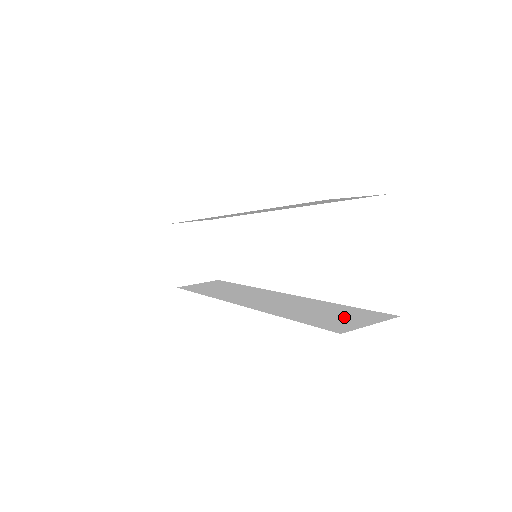
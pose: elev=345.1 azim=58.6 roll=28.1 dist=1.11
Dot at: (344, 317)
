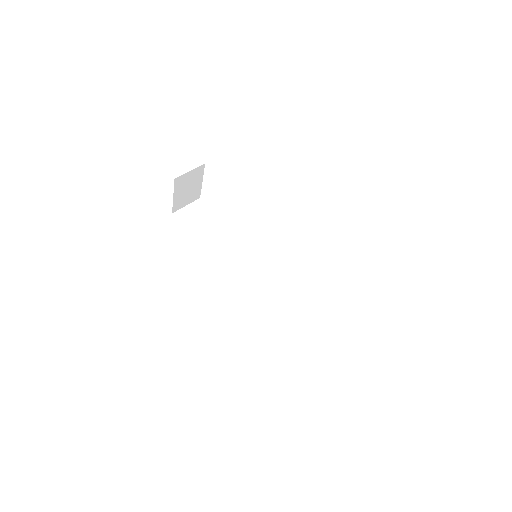
Dot at: (307, 328)
